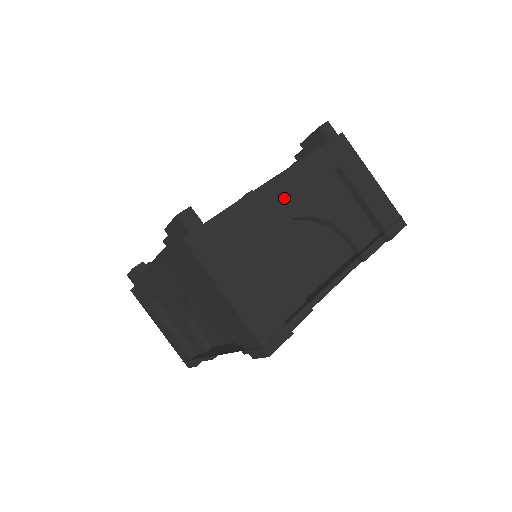
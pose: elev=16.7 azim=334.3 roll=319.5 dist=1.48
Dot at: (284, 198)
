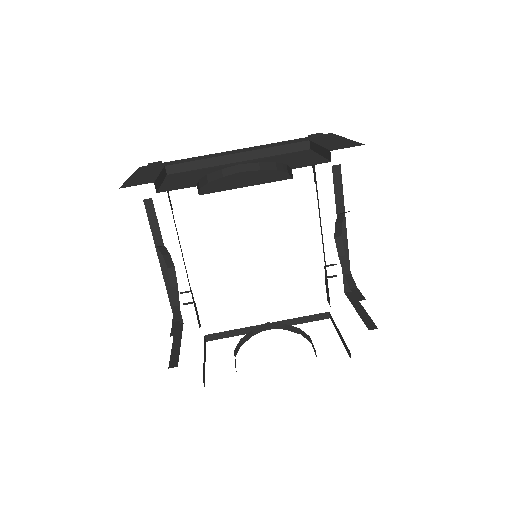
Dot at: (234, 153)
